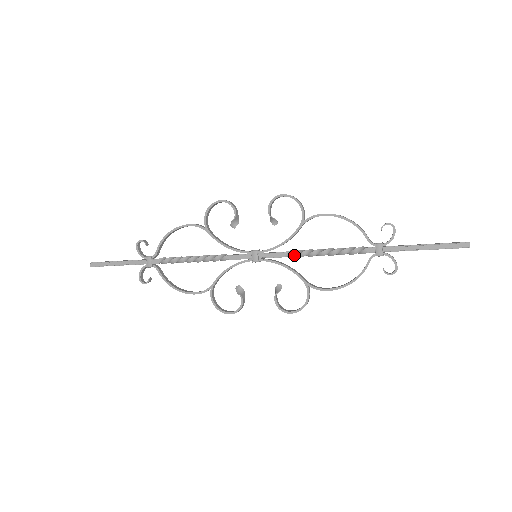
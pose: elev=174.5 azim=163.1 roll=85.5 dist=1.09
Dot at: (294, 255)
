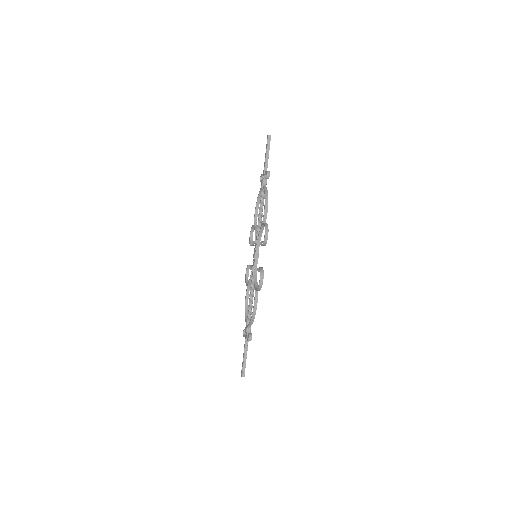
Dot at: (257, 231)
